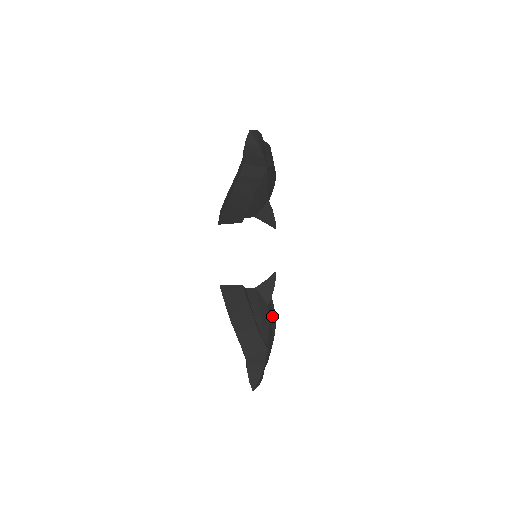
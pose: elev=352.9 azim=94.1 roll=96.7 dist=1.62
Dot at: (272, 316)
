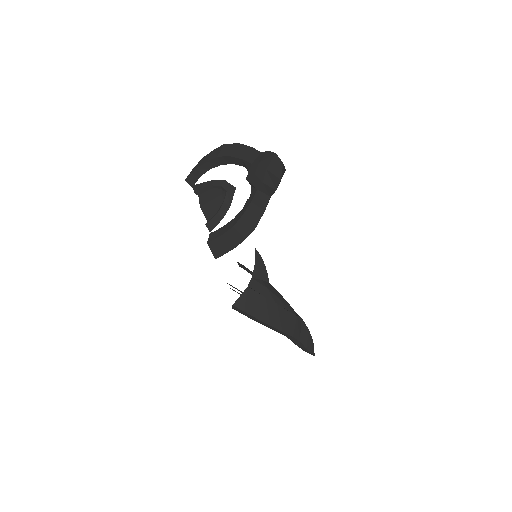
Dot at: occluded
